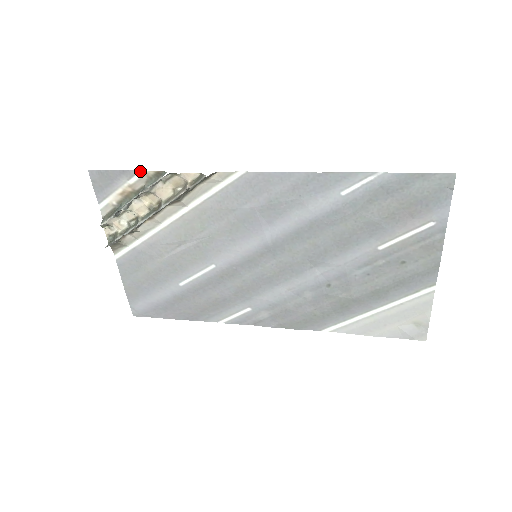
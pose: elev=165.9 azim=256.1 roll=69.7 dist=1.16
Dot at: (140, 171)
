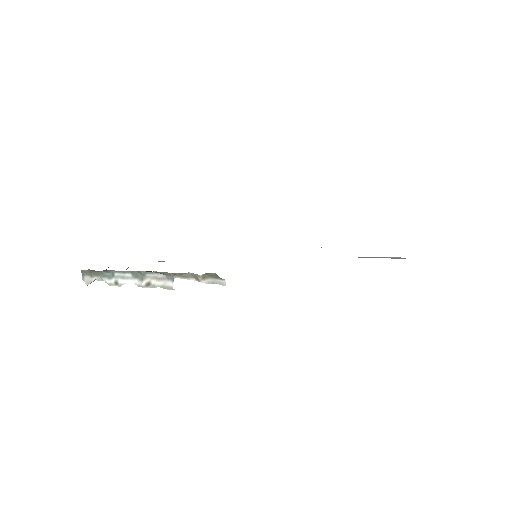
Dot at: occluded
